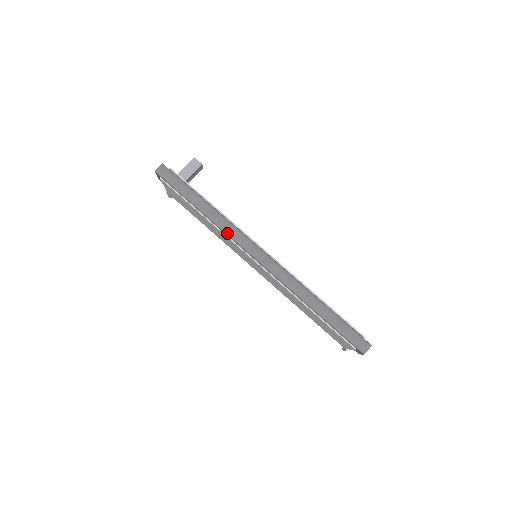
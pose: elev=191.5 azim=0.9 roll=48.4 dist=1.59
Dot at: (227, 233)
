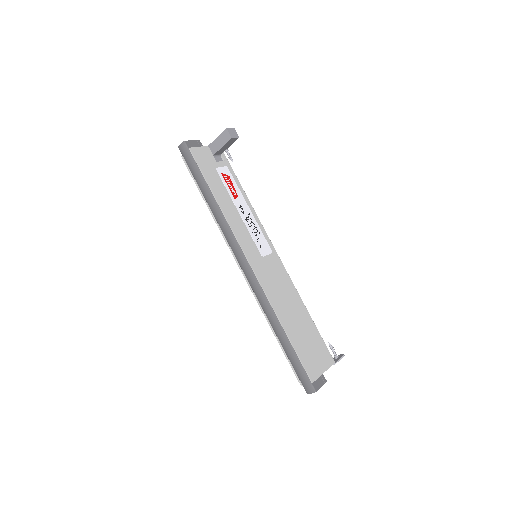
Dot at: (223, 233)
